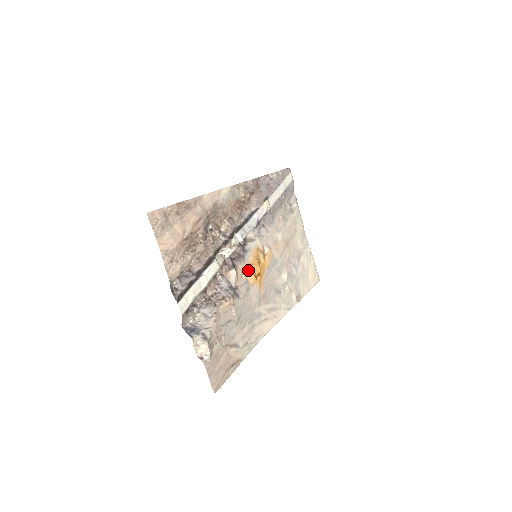
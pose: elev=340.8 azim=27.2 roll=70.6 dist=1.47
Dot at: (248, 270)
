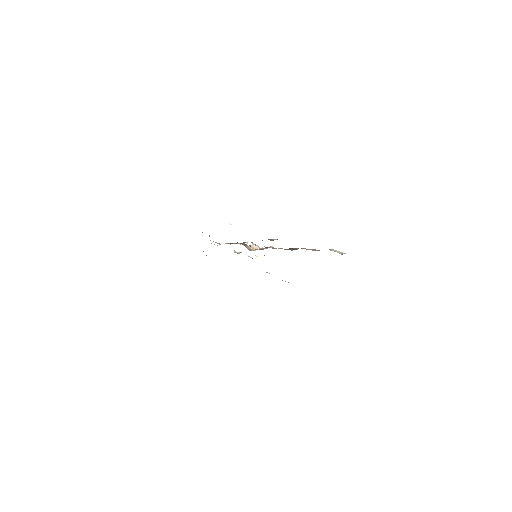
Dot at: occluded
